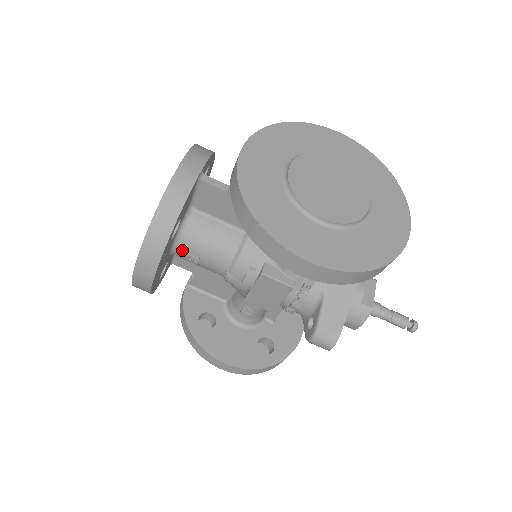
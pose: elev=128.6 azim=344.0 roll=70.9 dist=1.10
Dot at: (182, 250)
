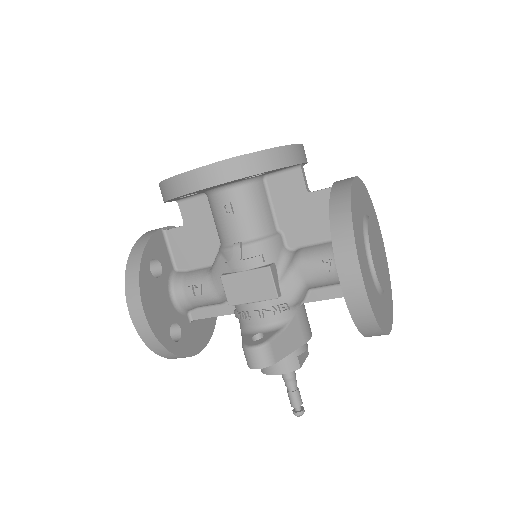
Dot at: (228, 195)
